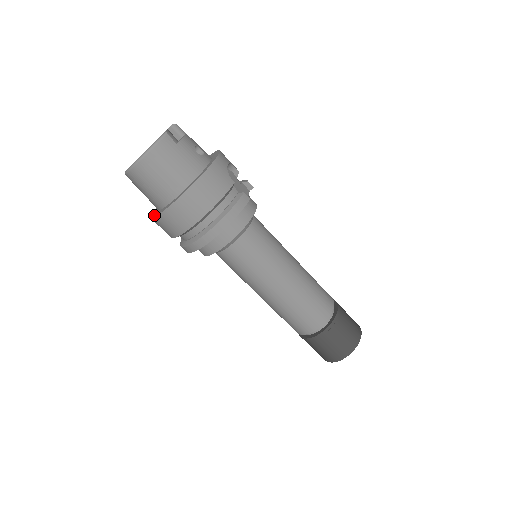
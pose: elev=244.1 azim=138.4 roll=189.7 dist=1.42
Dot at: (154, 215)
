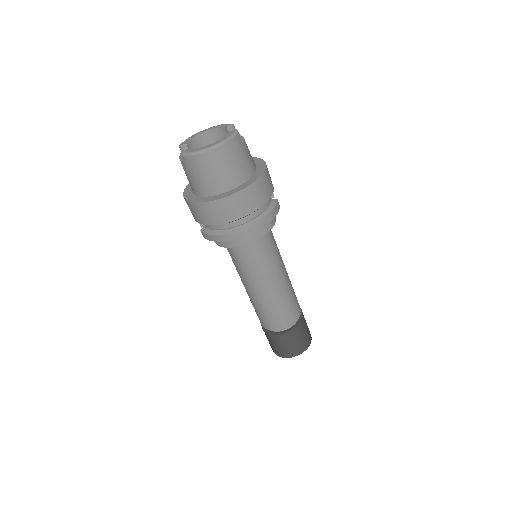
Dot at: (198, 200)
